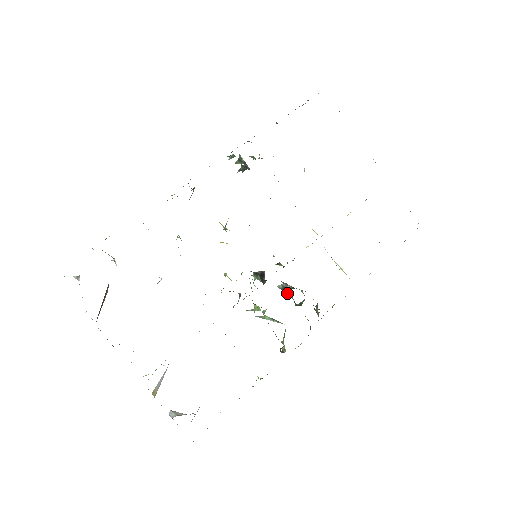
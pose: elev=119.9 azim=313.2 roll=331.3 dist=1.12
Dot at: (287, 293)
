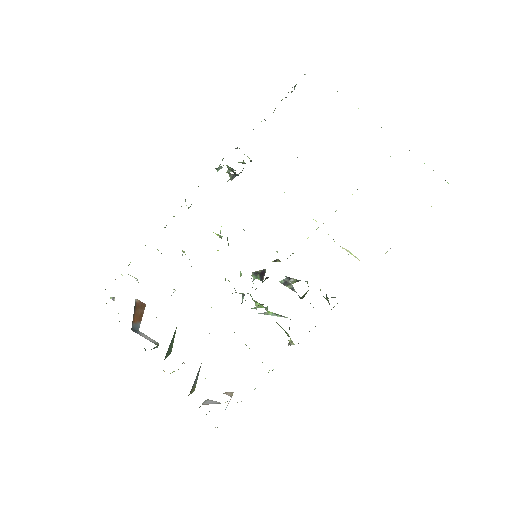
Dot at: (289, 287)
